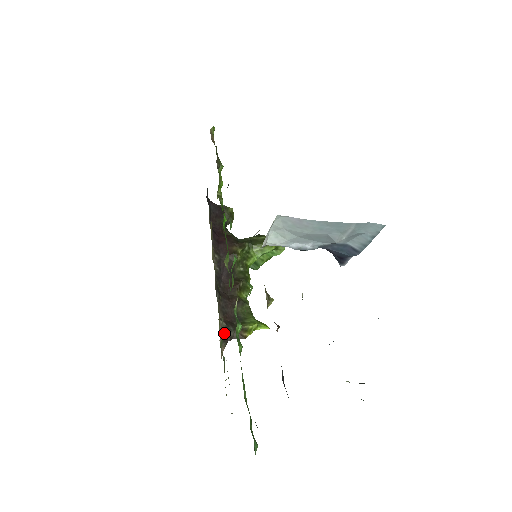
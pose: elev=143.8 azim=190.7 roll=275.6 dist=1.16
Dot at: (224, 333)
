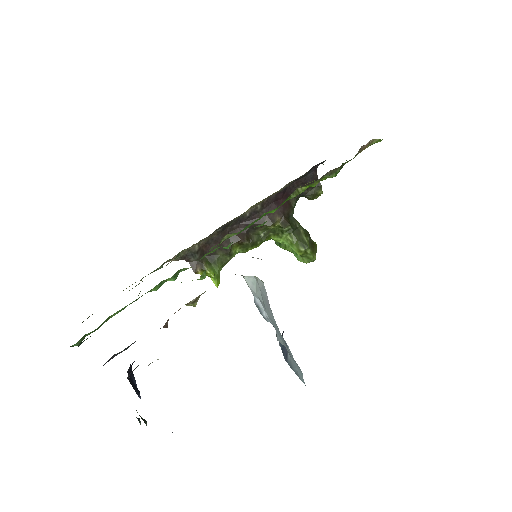
Dot at: (188, 253)
